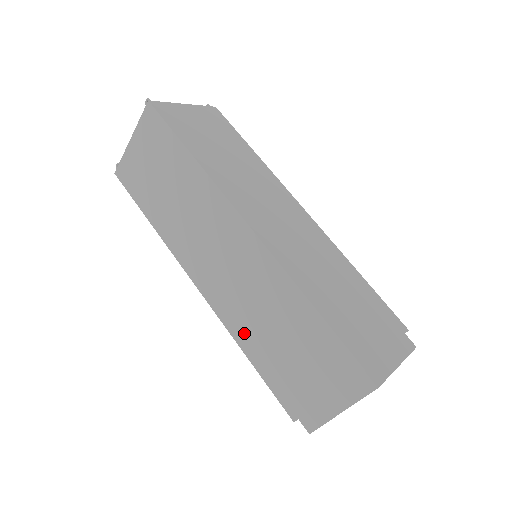
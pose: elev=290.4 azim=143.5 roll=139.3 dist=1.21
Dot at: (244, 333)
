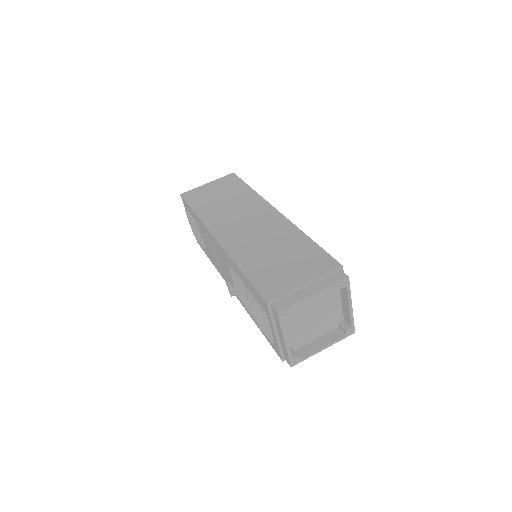
Dot at: (246, 257)
